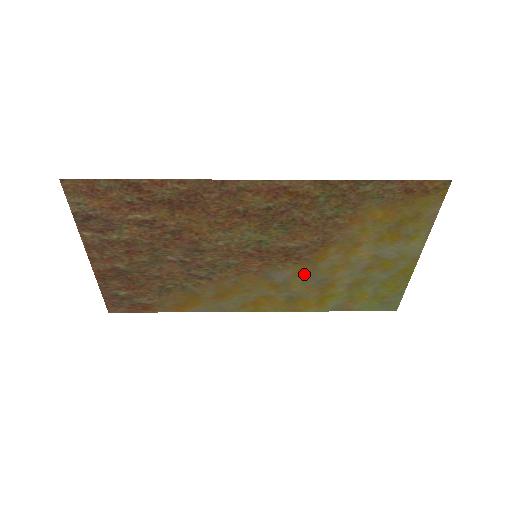
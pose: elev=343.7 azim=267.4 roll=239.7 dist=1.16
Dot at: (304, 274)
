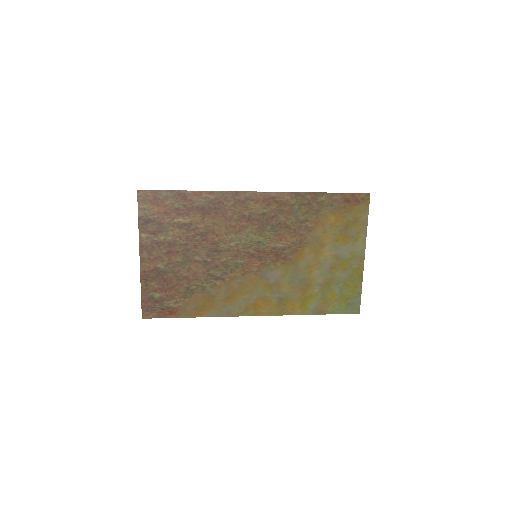
Dot at: (289, 274)
